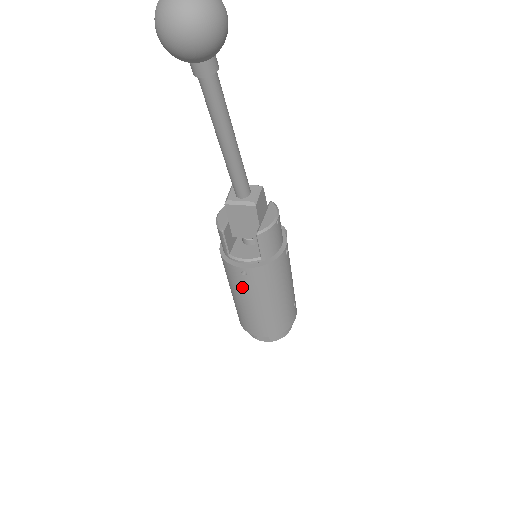
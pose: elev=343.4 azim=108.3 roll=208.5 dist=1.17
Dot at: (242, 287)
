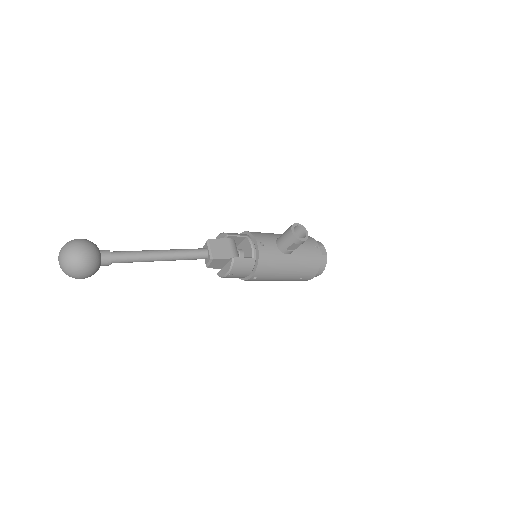
Dot at: occluded
